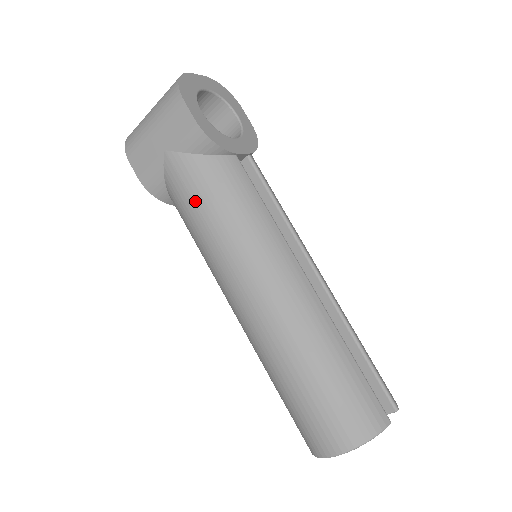
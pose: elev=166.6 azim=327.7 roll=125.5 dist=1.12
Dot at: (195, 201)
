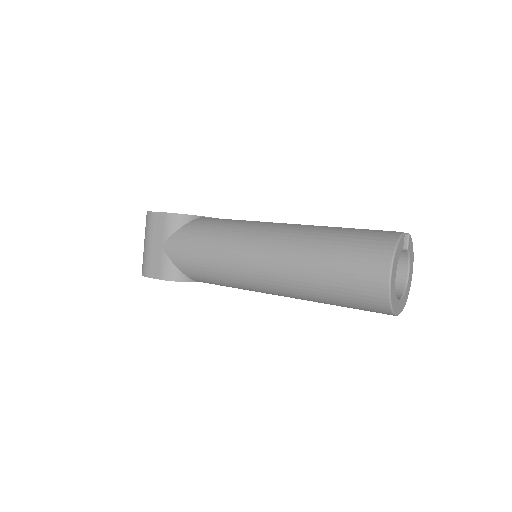
Dot at: (194, 248)
